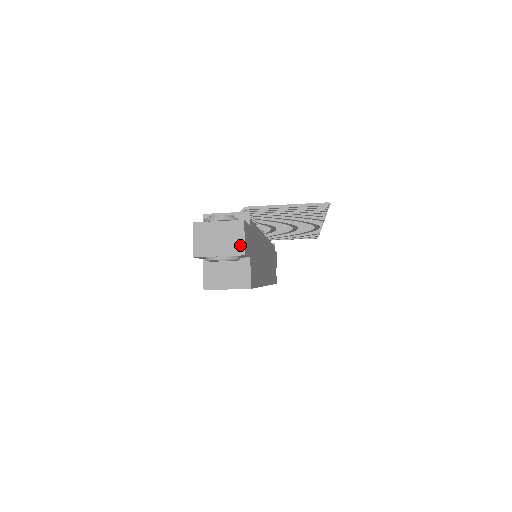
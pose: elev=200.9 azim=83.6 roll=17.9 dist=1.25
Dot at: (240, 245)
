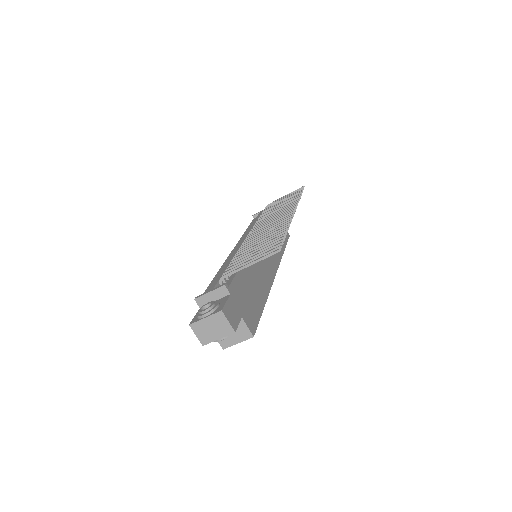
Dot at: (228, 327)
